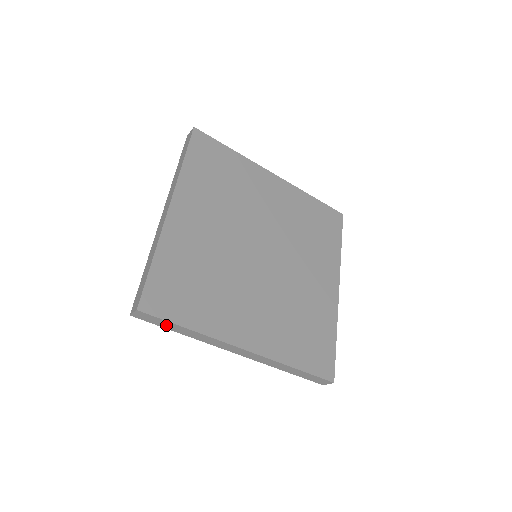
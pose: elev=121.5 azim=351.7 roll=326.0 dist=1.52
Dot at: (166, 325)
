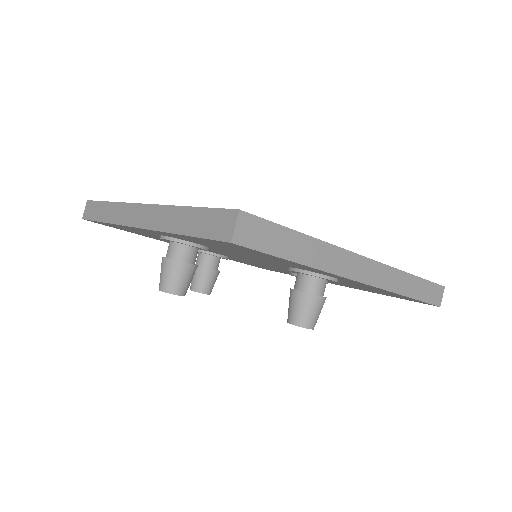
Dot at: (279, 243)
